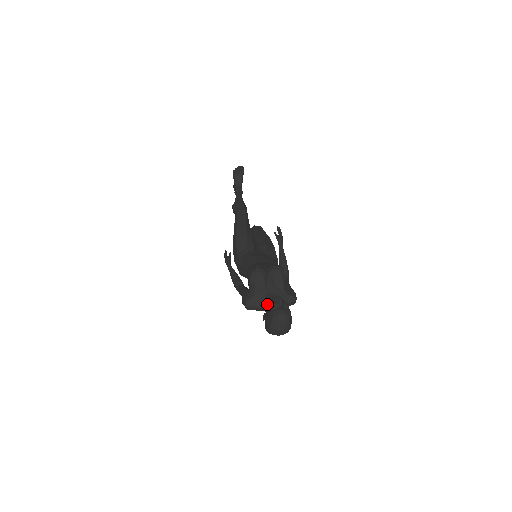
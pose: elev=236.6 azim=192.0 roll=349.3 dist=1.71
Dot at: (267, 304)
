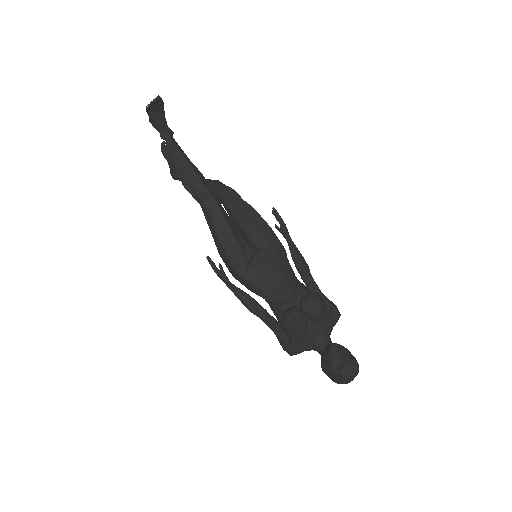
Dot at: (319, 349)
